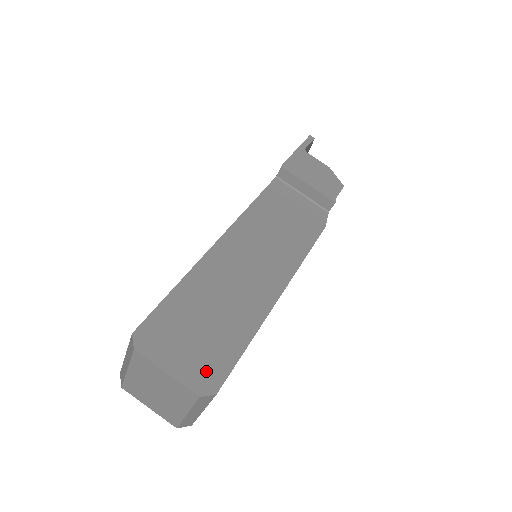
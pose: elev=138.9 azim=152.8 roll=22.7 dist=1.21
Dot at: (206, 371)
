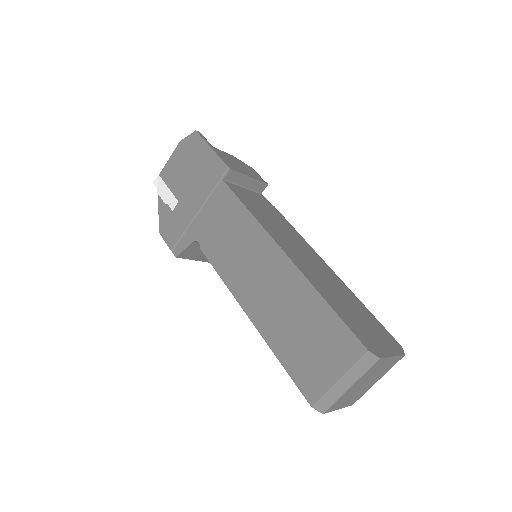
Dot at: (389, 339)
